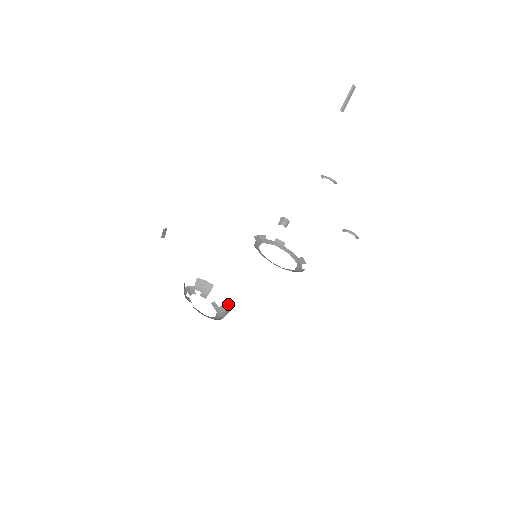
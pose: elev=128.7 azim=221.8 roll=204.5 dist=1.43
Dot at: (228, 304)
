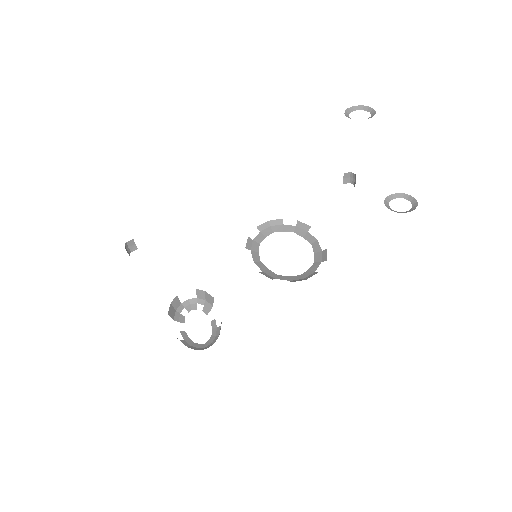
Dot at: occluded
